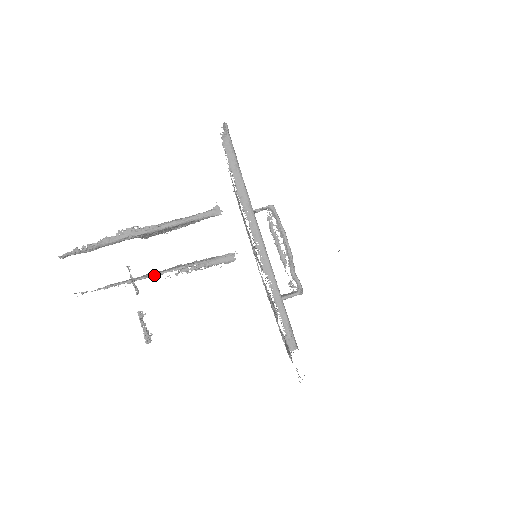
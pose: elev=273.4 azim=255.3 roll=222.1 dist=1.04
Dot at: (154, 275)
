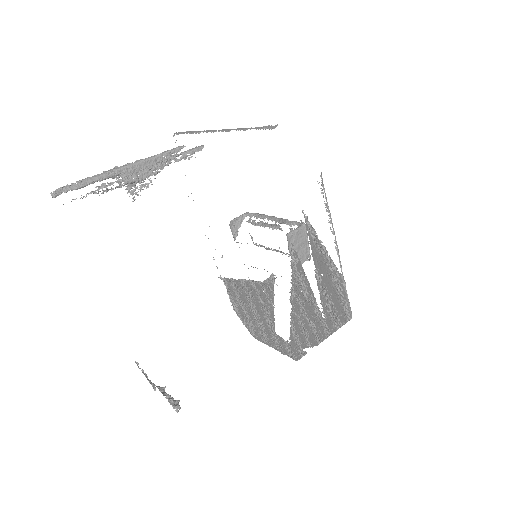
Dot at: (138, 172)
